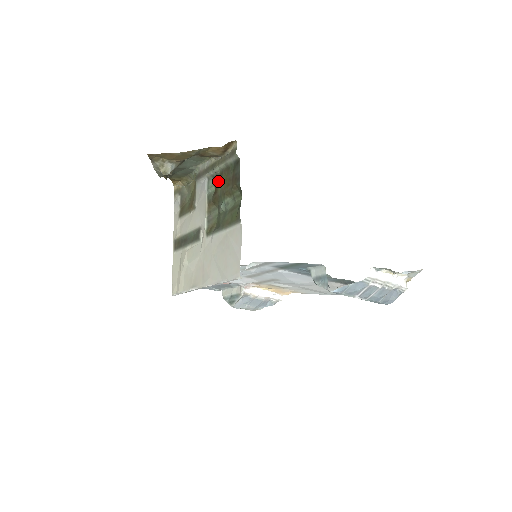
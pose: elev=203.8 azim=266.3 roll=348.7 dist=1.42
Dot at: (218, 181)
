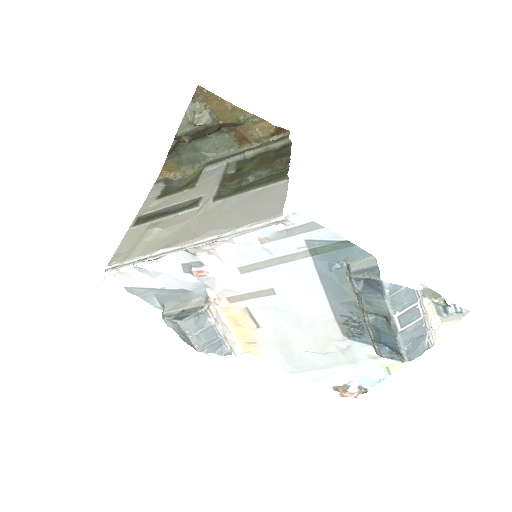
Dot at: (247, 162)
